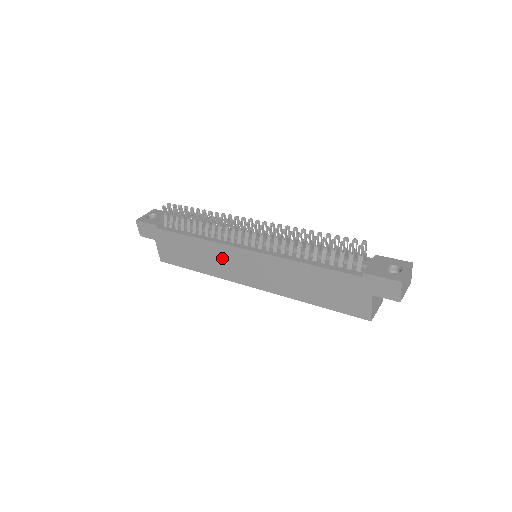
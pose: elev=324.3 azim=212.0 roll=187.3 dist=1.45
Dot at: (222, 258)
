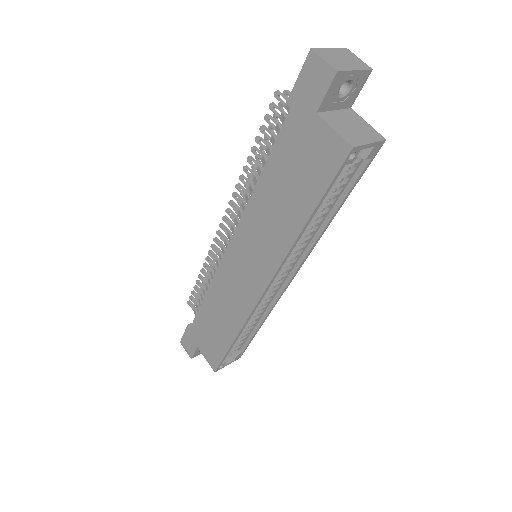
Dot at: (228, 289)
